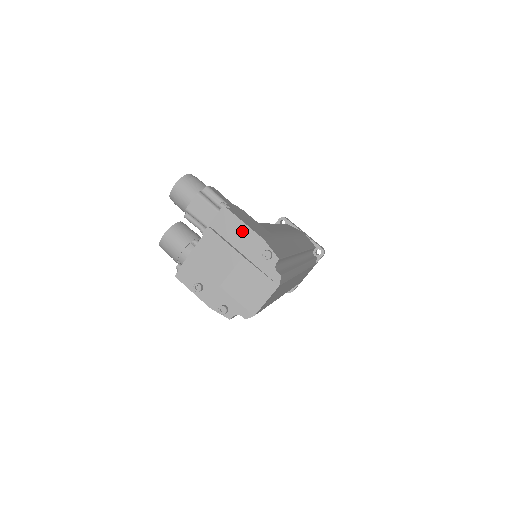
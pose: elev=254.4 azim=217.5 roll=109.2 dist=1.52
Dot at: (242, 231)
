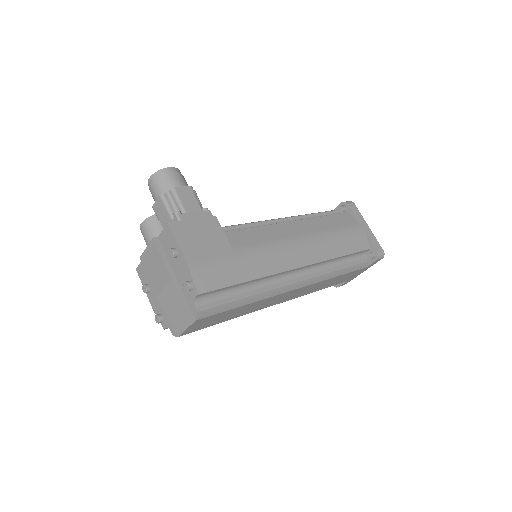
Dot at: (172, 253)
